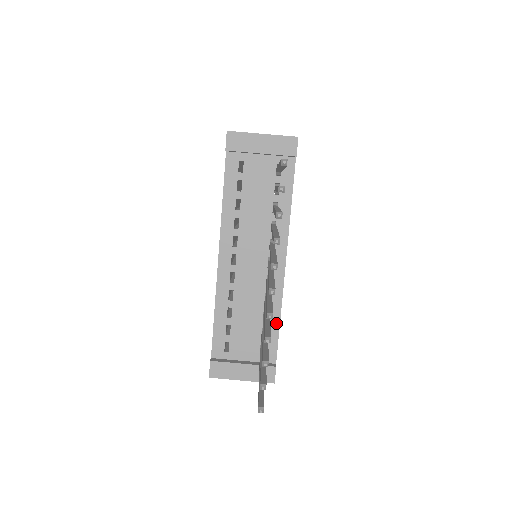
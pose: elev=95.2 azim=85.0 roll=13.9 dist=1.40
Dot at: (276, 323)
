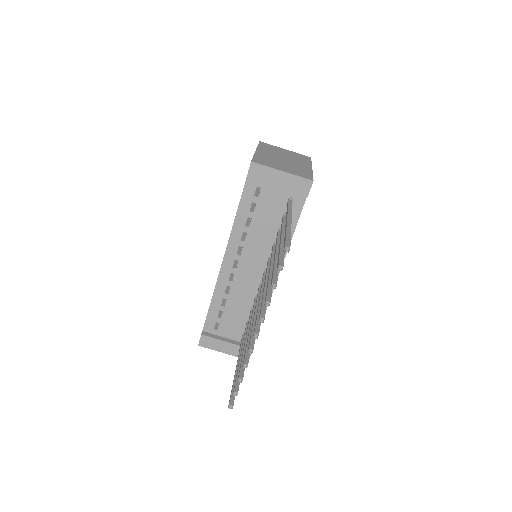
Dot at: occluded
